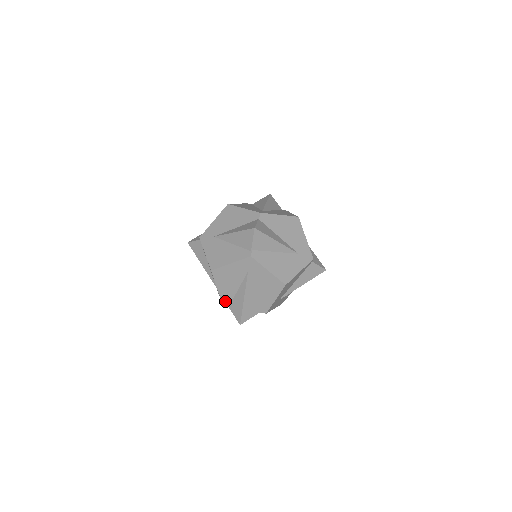
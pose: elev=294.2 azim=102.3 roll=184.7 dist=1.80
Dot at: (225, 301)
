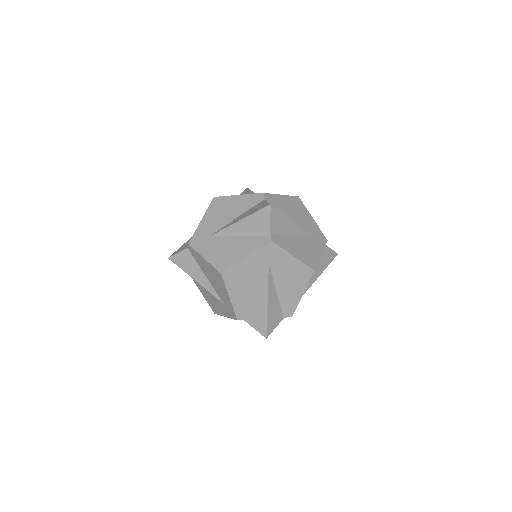
Dot at: (240, 314)
